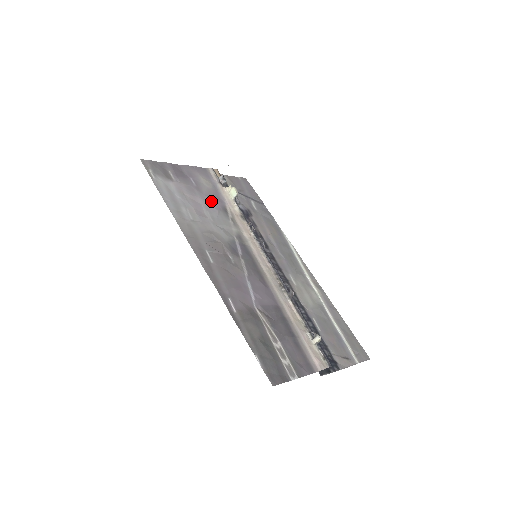
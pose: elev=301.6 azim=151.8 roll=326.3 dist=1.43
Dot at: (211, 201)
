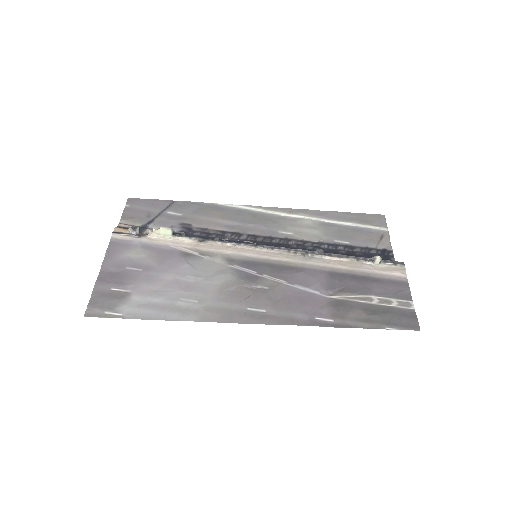
Dot at: (170, 264)
